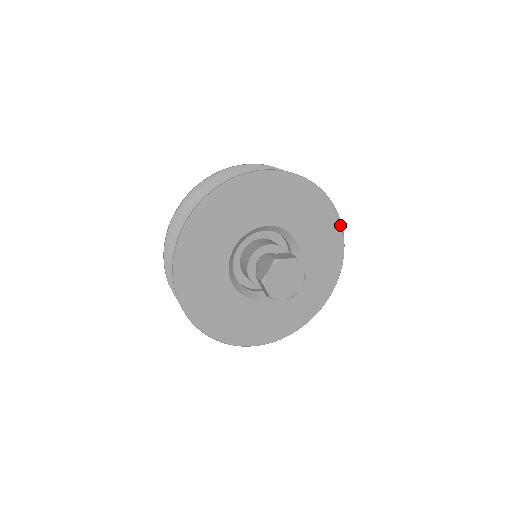
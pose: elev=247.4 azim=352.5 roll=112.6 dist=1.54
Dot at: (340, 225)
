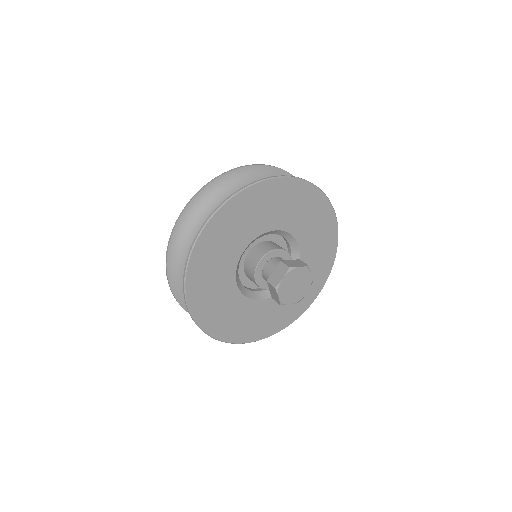
Dot at: (296, 180)
